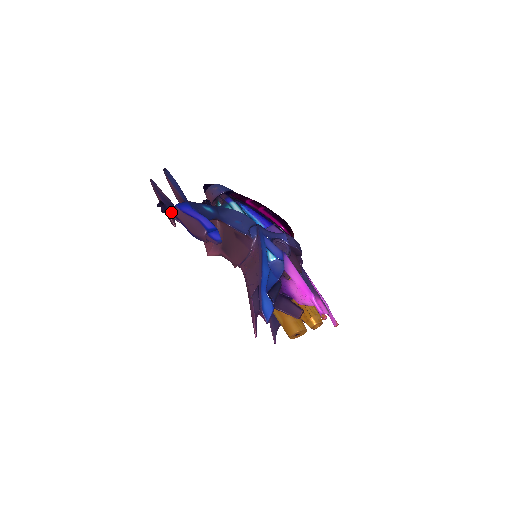
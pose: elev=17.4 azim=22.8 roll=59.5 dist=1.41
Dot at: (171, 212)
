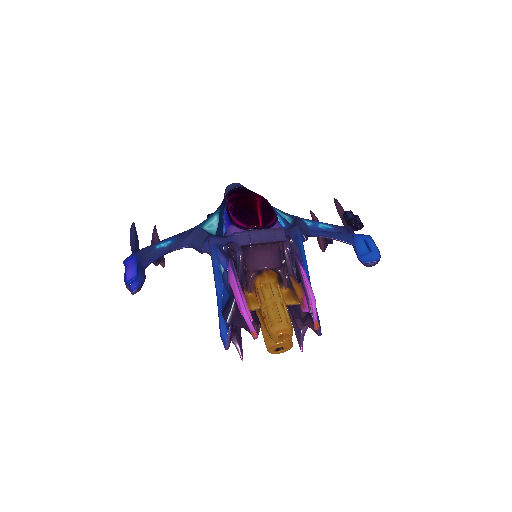
Dot at: occluded
